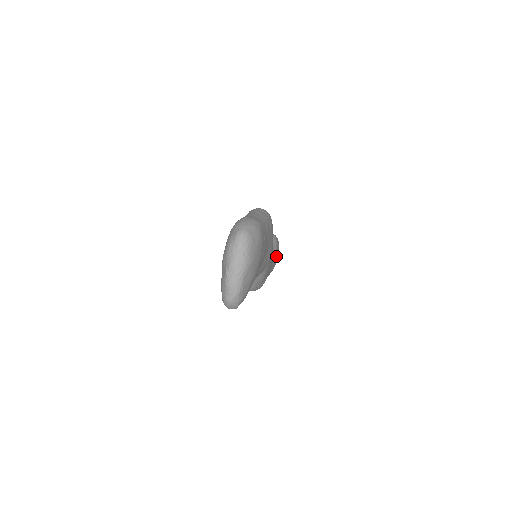
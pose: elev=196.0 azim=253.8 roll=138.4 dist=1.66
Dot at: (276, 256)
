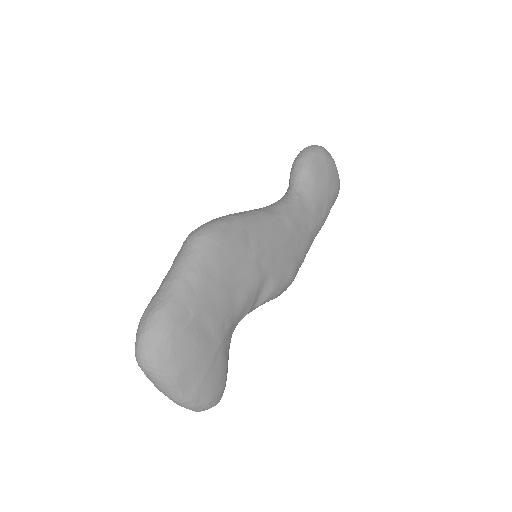
Dot at: (322, 183)
